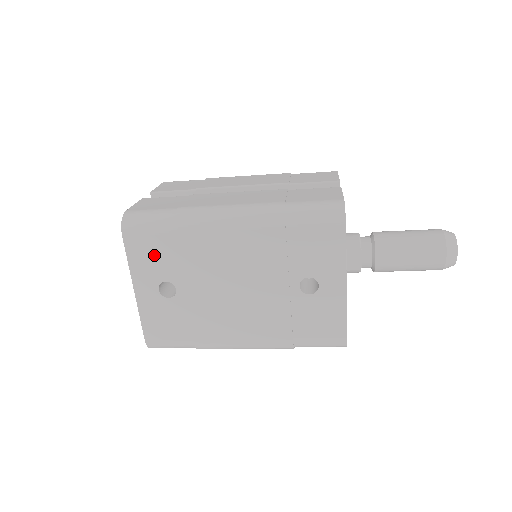
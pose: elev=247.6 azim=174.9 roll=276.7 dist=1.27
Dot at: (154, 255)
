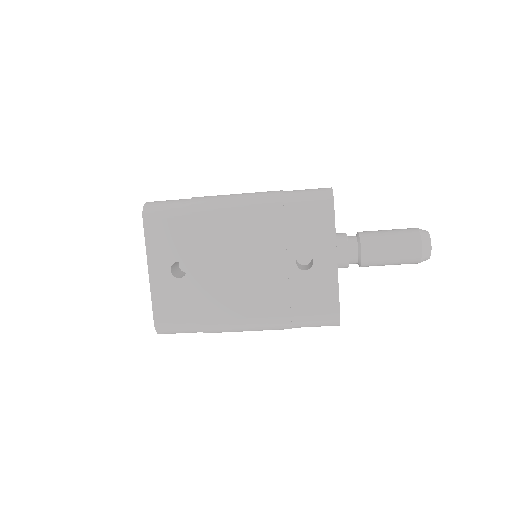
Dot at: (169, 237)
